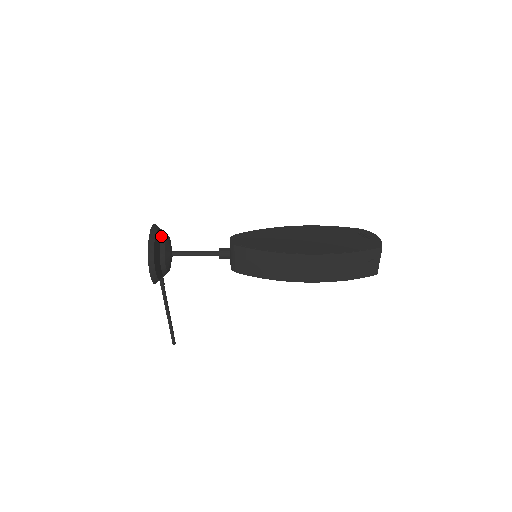
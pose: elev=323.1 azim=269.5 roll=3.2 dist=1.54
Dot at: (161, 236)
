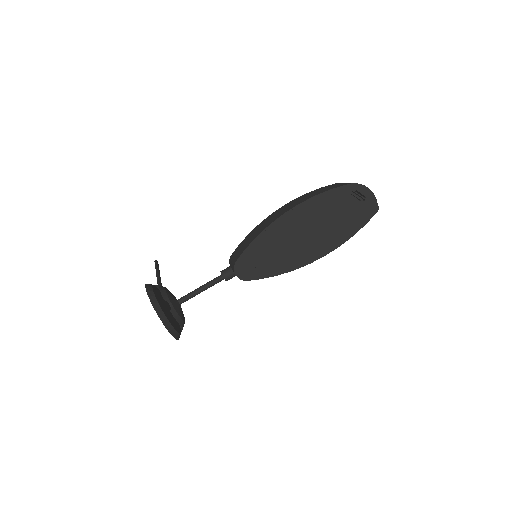
Dot at: (173, 316)
